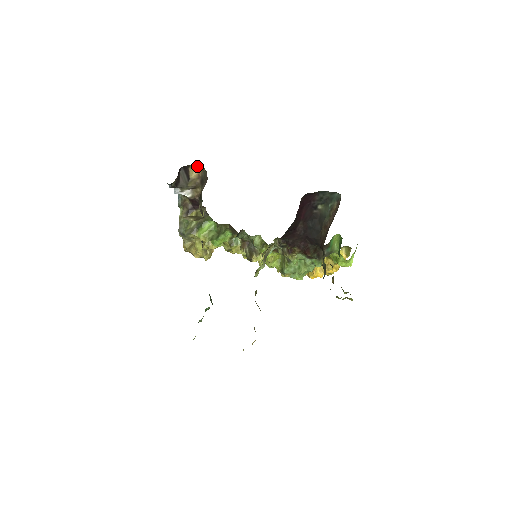
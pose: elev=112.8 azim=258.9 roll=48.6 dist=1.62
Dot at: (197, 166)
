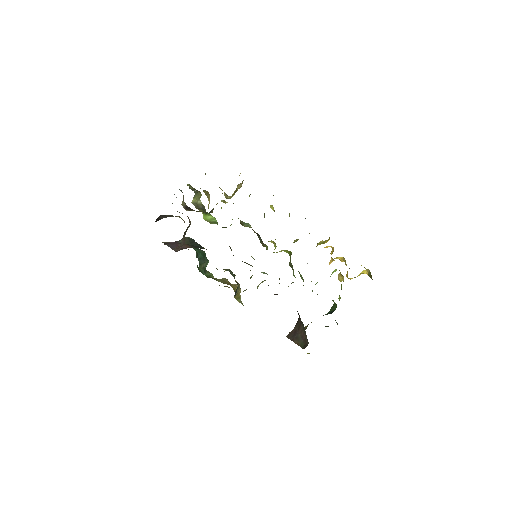
Dot at: (180, 217)
